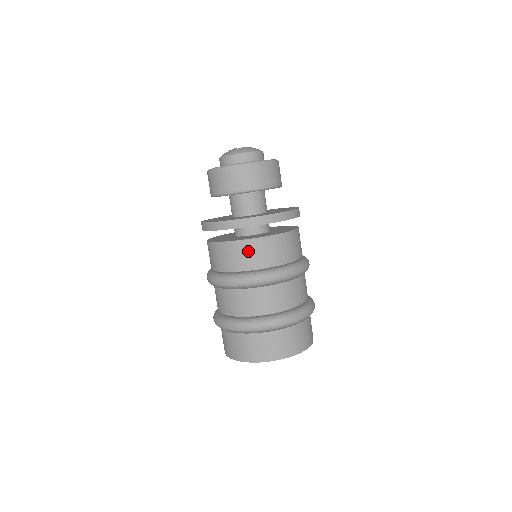
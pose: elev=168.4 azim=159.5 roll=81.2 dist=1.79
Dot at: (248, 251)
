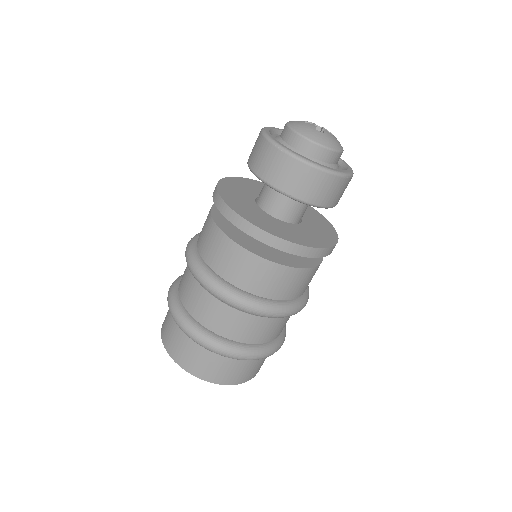
Dot at: (254, 270)
